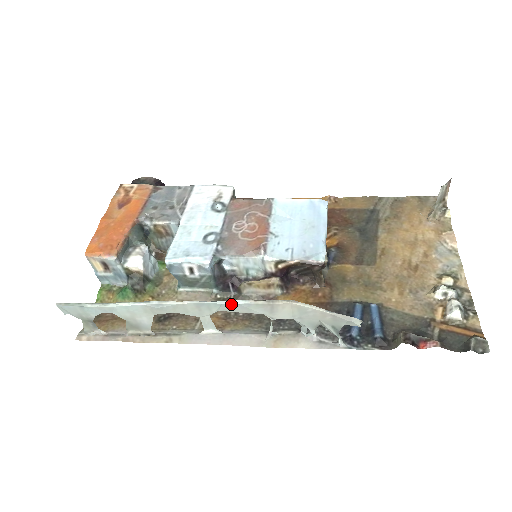
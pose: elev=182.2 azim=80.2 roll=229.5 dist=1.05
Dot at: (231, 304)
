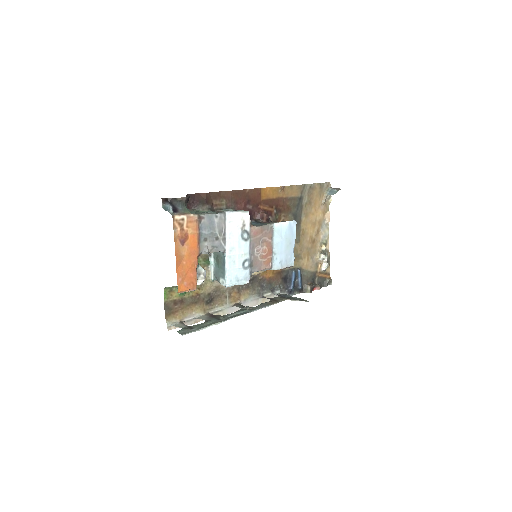
Dot at: occluded
